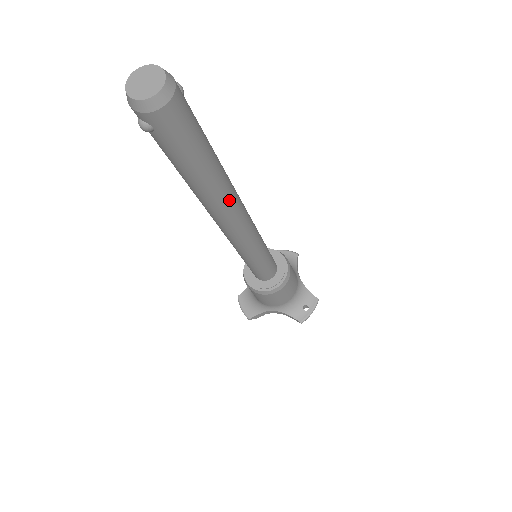
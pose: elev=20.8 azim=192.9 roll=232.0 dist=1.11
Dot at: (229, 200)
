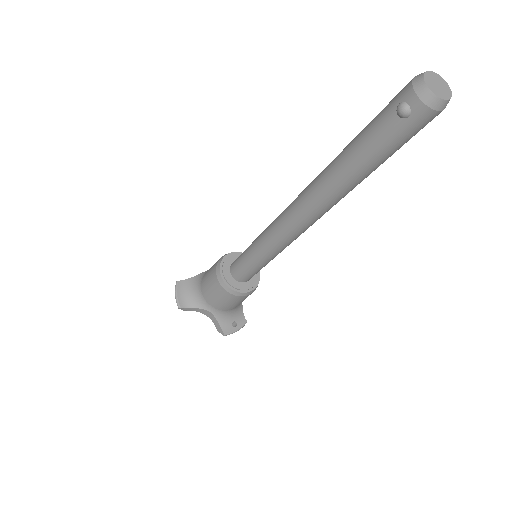
Dot at: (338, 201)
